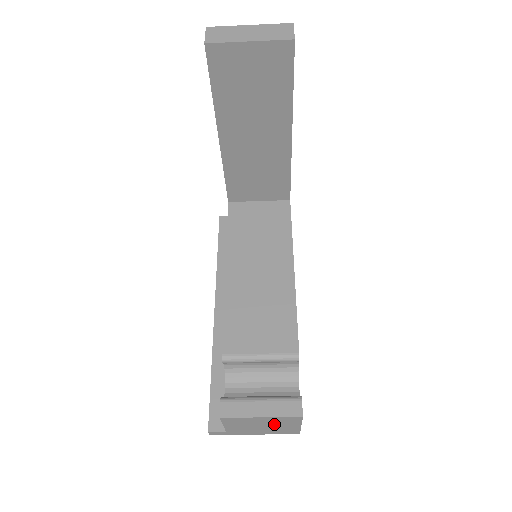
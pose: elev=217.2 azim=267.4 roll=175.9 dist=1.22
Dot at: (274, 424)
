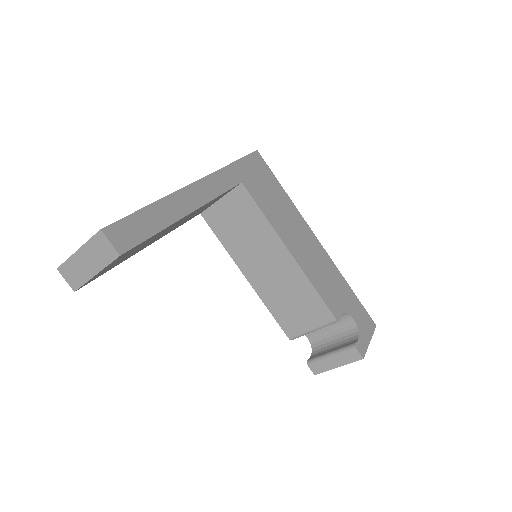
Dot at: occluded
